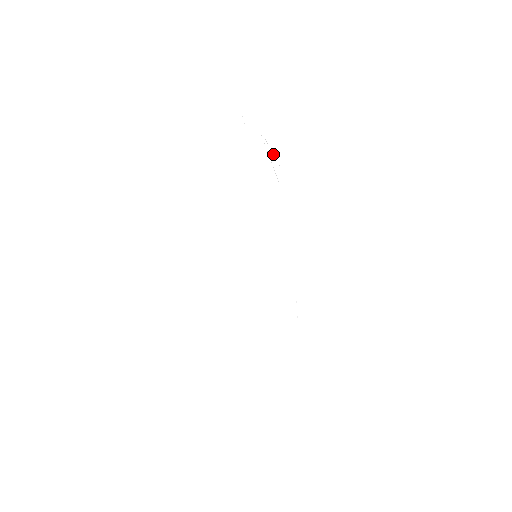
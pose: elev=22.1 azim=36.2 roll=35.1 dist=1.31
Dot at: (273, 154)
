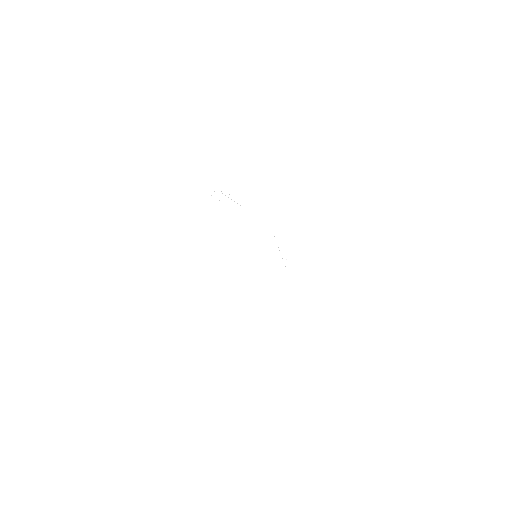
Dot at: occluded
